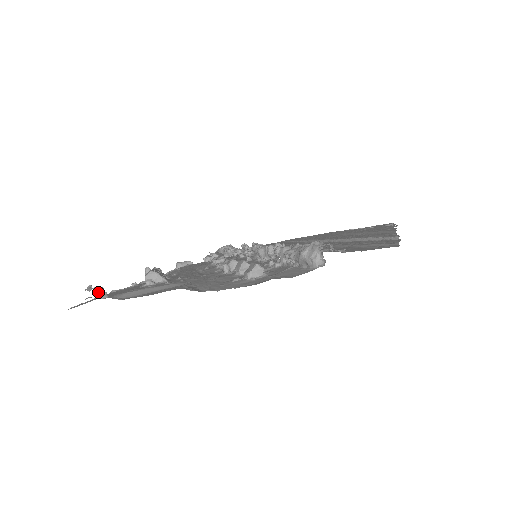
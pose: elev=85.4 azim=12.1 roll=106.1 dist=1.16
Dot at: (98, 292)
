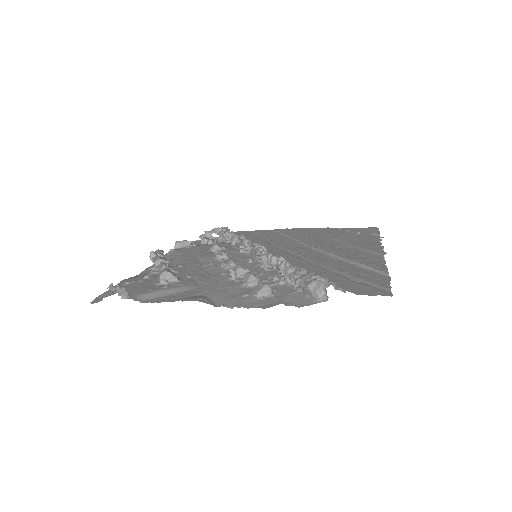
Dot at: (120, 292)
